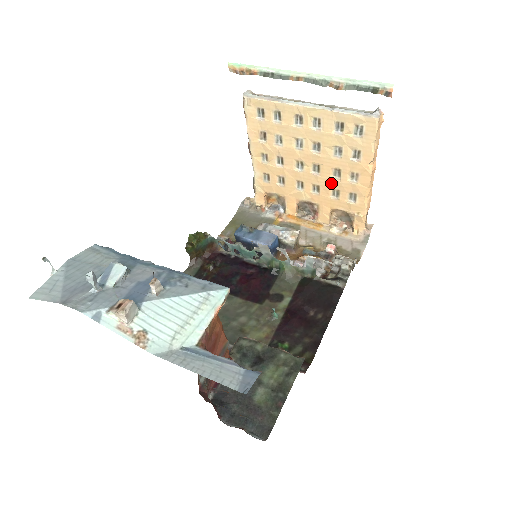
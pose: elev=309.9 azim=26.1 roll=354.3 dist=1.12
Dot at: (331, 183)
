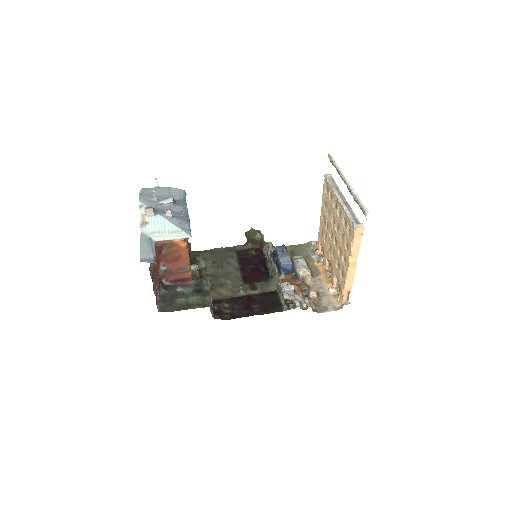
Dot at: (338, 257)
